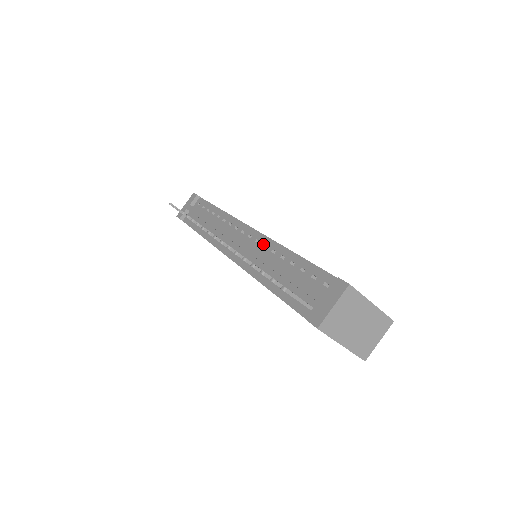
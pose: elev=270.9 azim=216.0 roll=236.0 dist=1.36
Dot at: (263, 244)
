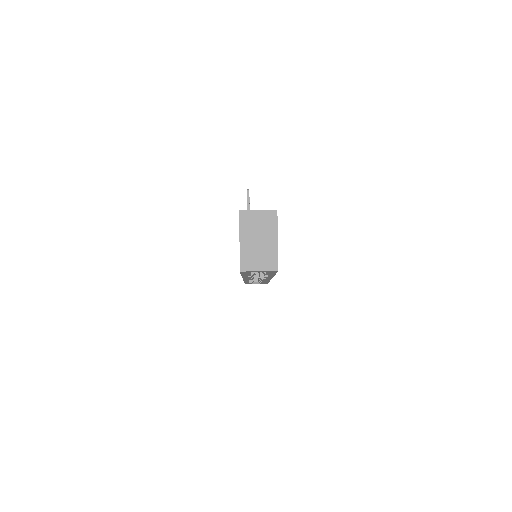
Dot at: occluded
